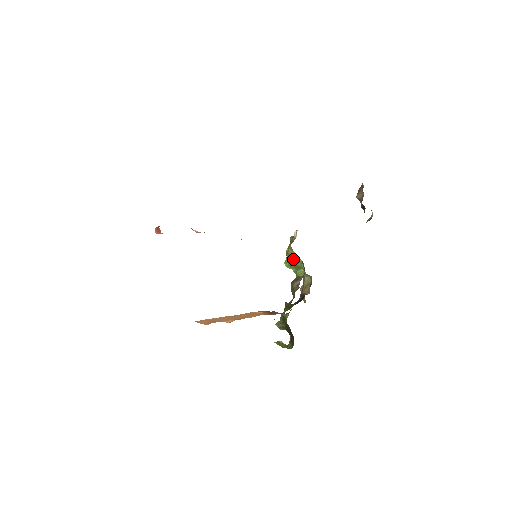
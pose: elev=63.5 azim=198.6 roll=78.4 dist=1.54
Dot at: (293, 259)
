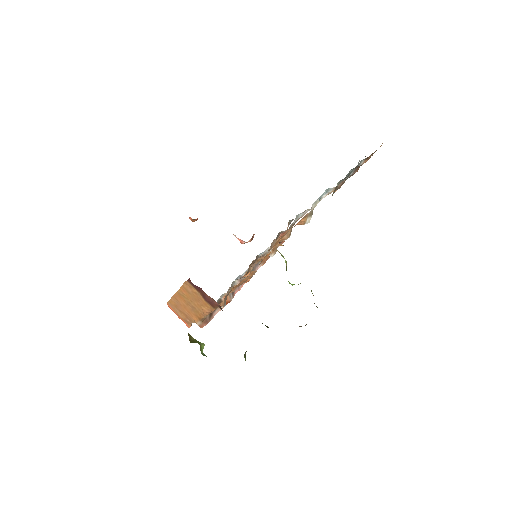
Dot at: (286, 262)
